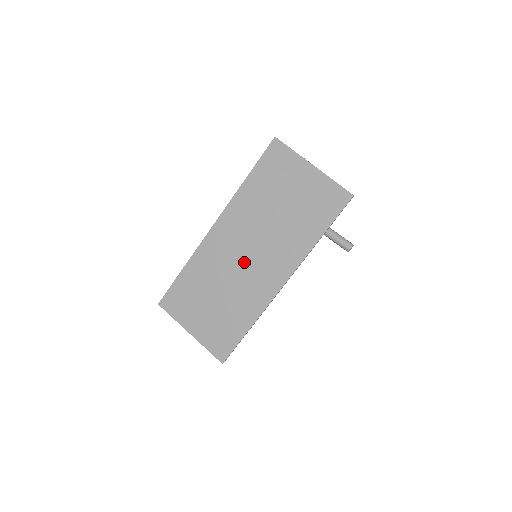
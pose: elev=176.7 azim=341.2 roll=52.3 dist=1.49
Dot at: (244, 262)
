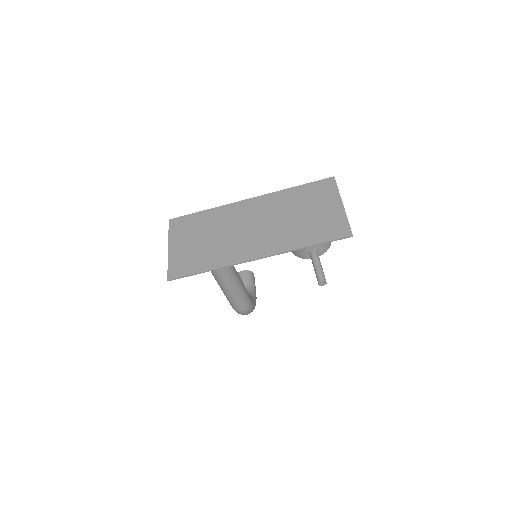
Dot at: (246, 229)
